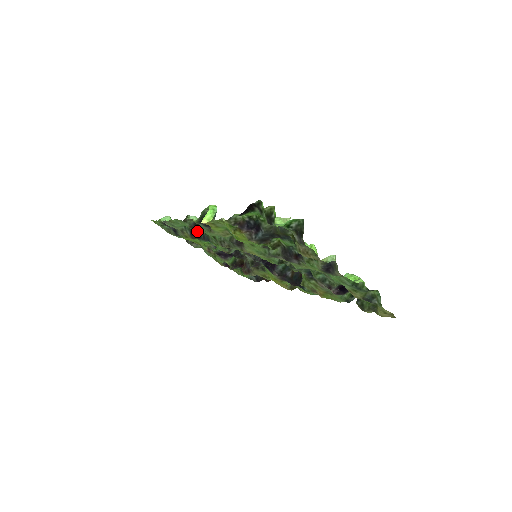
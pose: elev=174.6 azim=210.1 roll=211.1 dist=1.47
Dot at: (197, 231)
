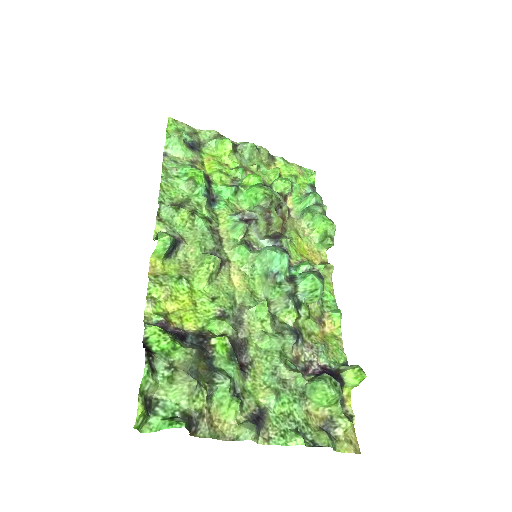
Dot at: (192, 195)
